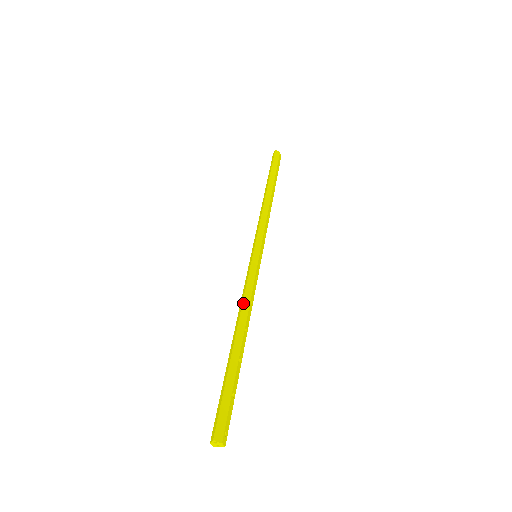
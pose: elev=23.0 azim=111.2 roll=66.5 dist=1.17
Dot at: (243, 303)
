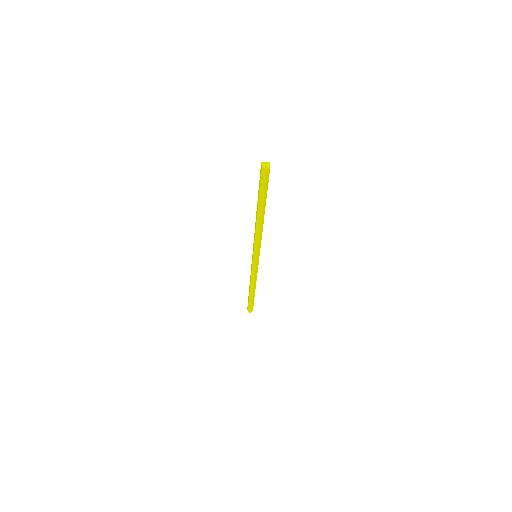
Dot at: (254, 282)
